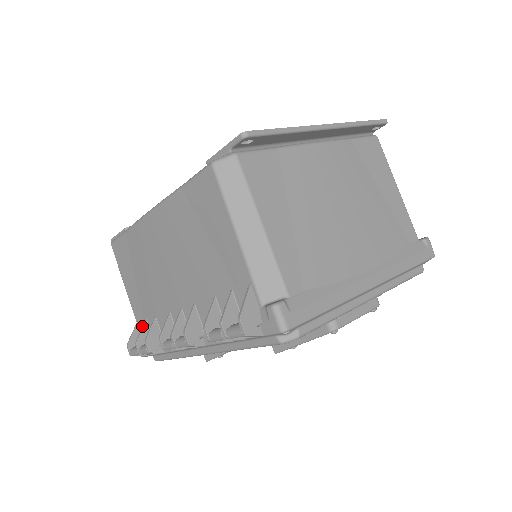
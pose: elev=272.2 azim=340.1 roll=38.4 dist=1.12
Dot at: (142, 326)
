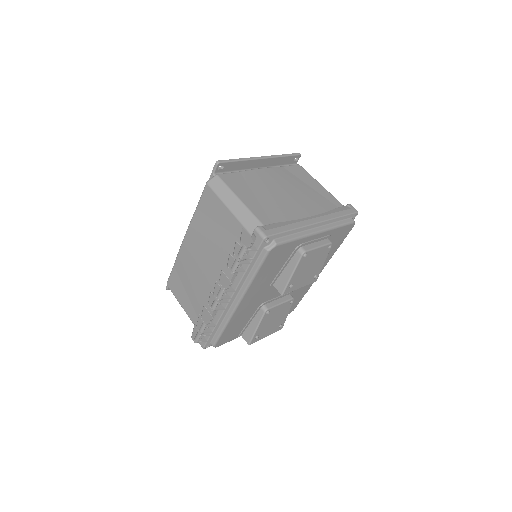
Dot at: (198, 319)
